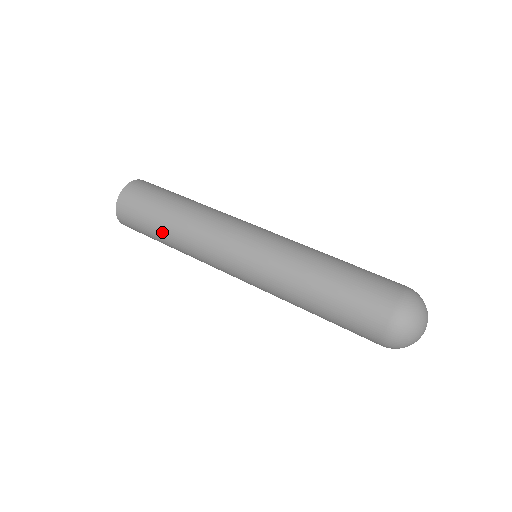
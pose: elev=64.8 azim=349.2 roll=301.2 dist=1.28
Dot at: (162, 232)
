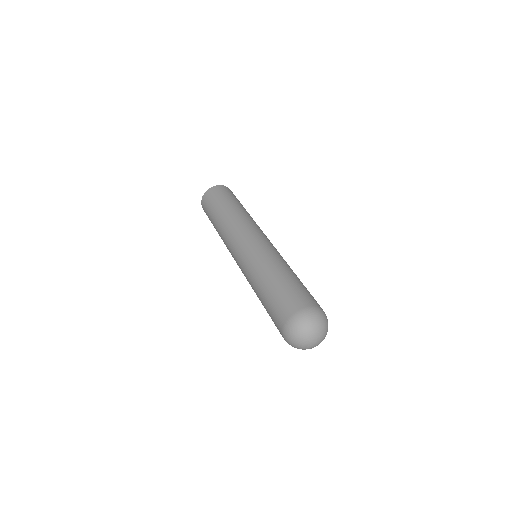
Dot at: (214, 222)
